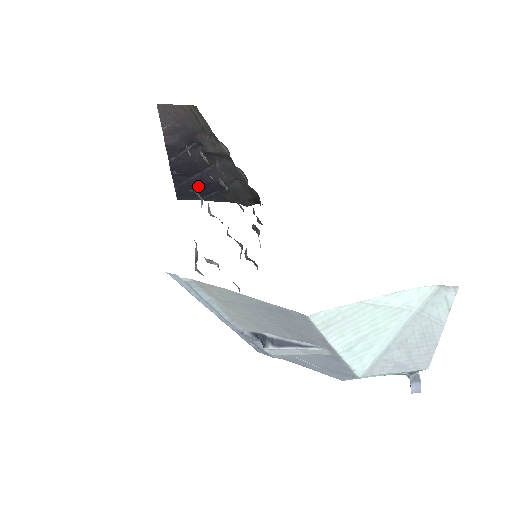
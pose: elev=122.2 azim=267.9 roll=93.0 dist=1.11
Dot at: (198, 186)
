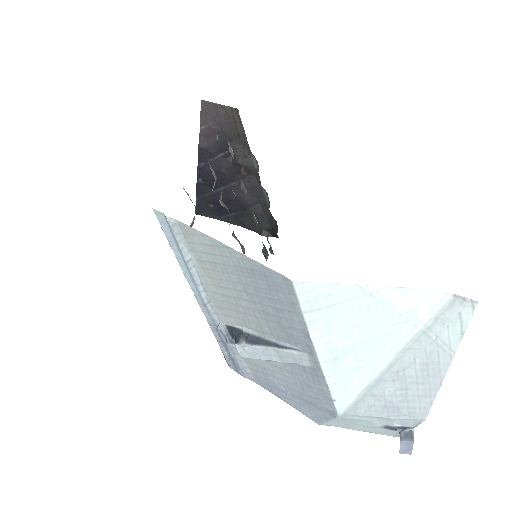
Dot at: occluded
